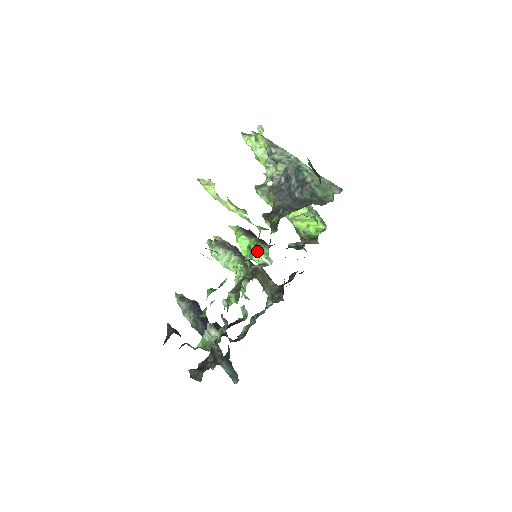
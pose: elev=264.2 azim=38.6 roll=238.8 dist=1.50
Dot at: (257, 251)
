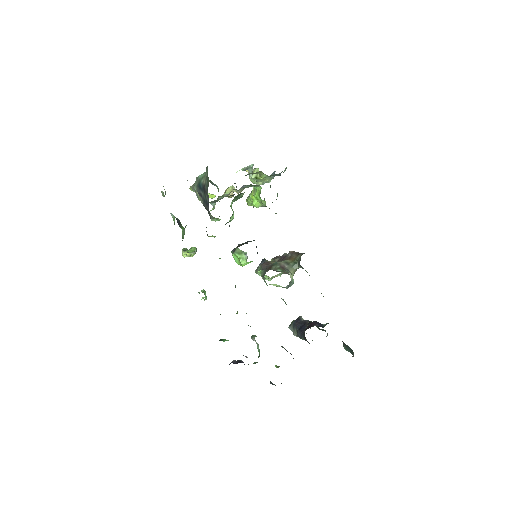
Dot at: (239, 256)
